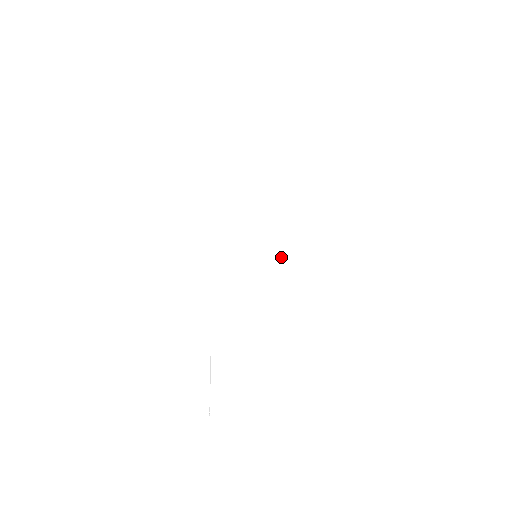
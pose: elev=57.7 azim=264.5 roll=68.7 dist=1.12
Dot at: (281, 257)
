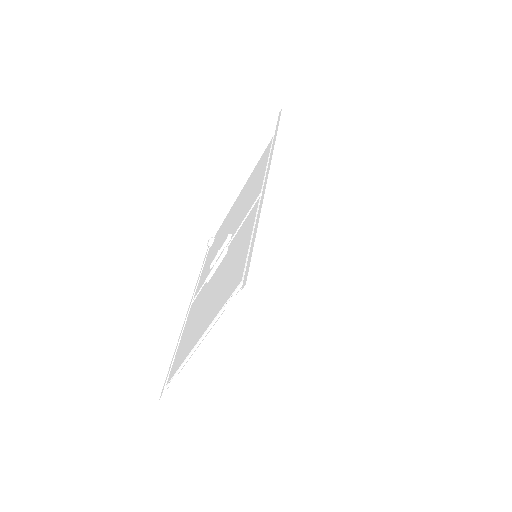
Dot at: (309, 245)
